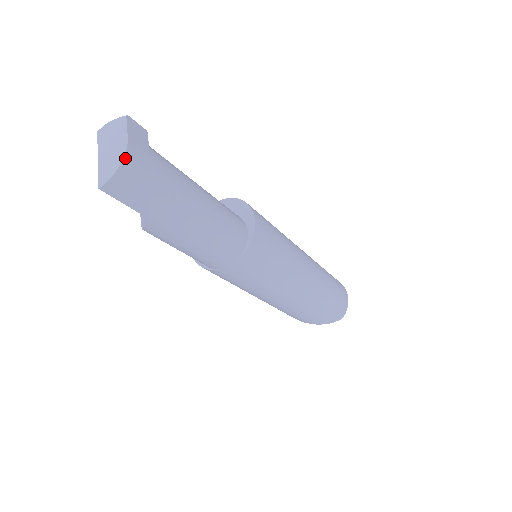
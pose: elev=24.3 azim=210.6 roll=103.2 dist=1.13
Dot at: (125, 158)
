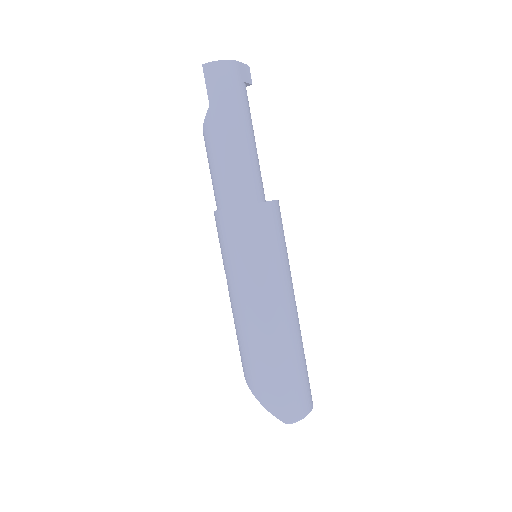
Dot at: (227, 61)
